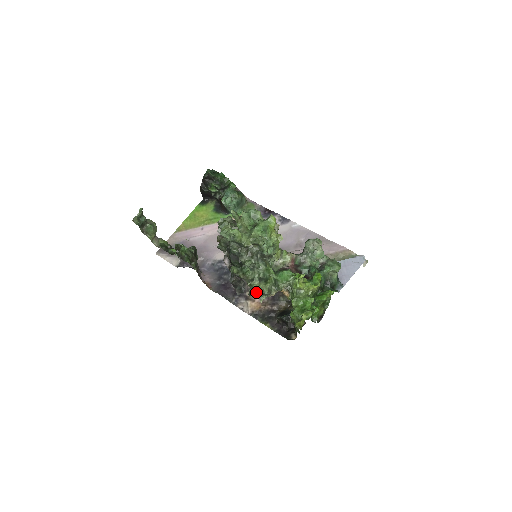
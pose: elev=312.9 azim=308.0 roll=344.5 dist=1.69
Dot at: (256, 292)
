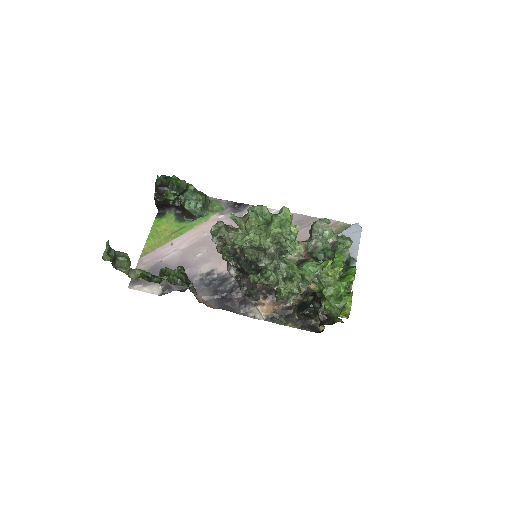
Dot at: (285, 295)
